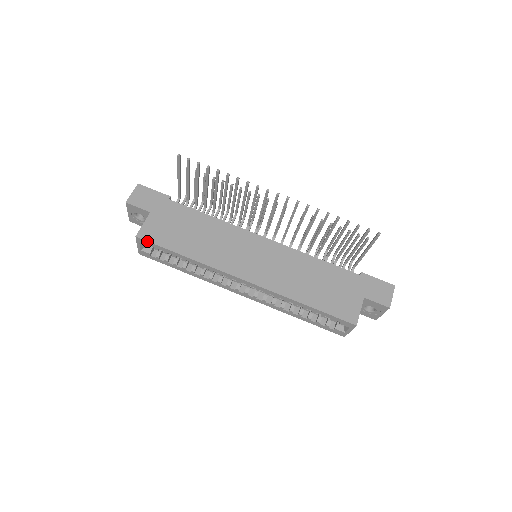
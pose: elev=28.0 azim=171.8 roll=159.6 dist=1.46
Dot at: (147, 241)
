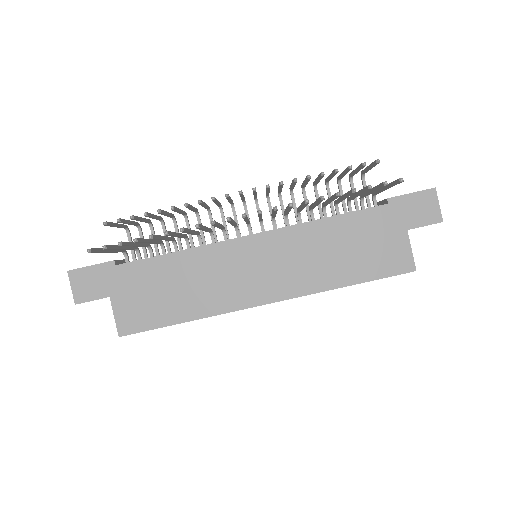
Dot at: occluded
